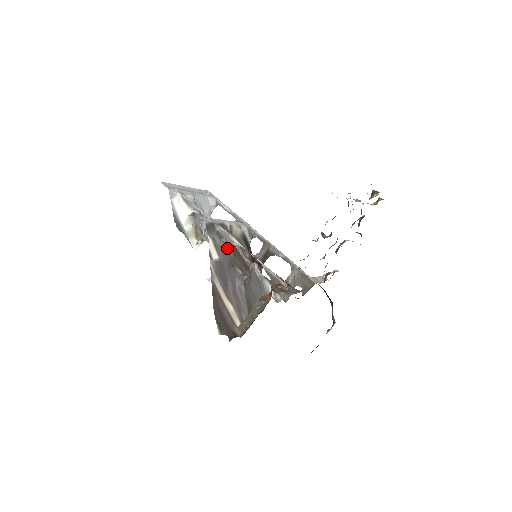
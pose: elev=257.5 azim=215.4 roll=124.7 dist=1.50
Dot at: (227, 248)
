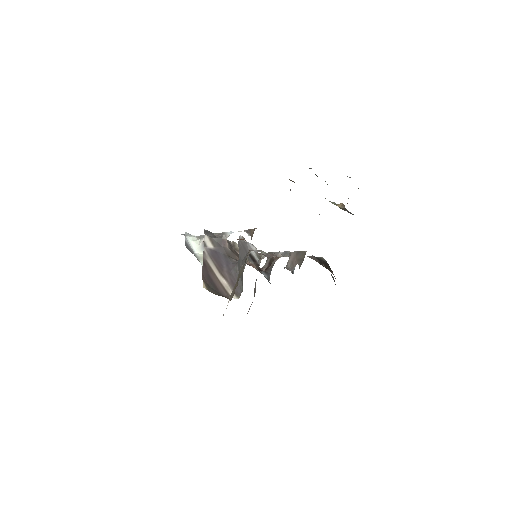
Dot at: (222, 242)
